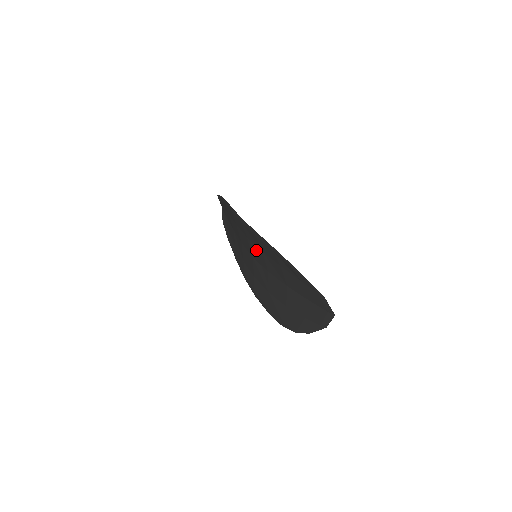
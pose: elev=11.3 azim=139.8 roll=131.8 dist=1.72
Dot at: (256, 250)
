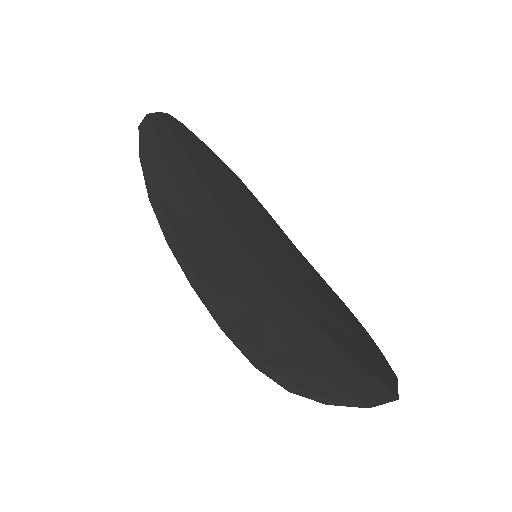
Dot at: (248, 288)
